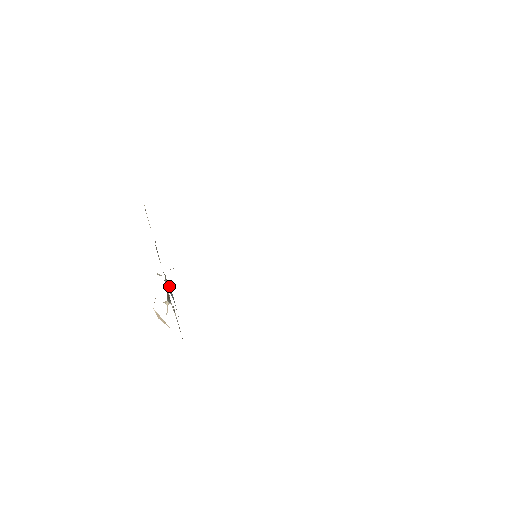
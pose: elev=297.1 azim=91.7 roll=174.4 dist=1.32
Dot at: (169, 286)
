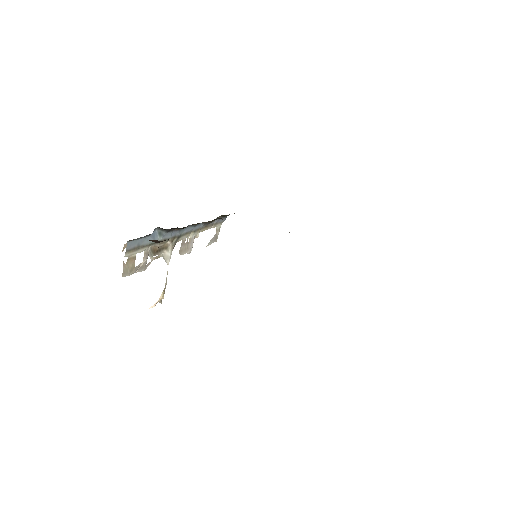
Dot at: (161, 234)
